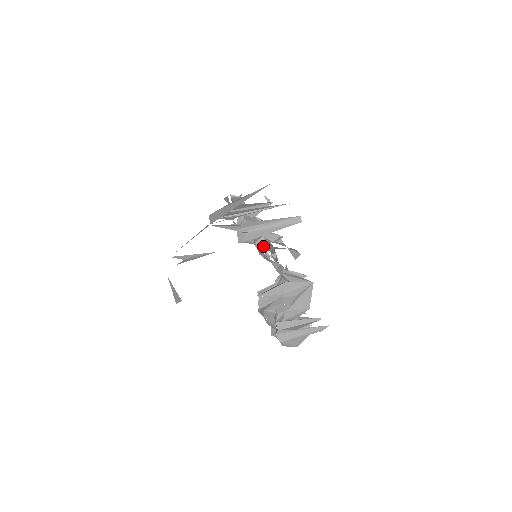
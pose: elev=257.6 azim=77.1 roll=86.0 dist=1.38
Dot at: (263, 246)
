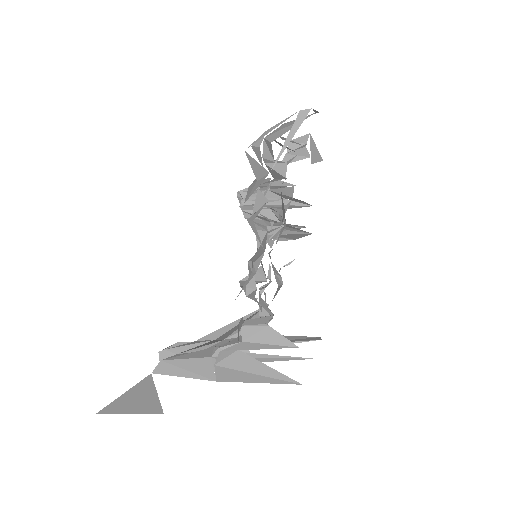
Dot at: (268, 305)
